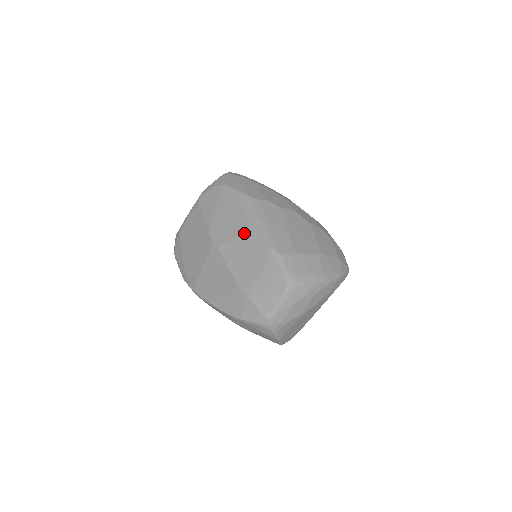
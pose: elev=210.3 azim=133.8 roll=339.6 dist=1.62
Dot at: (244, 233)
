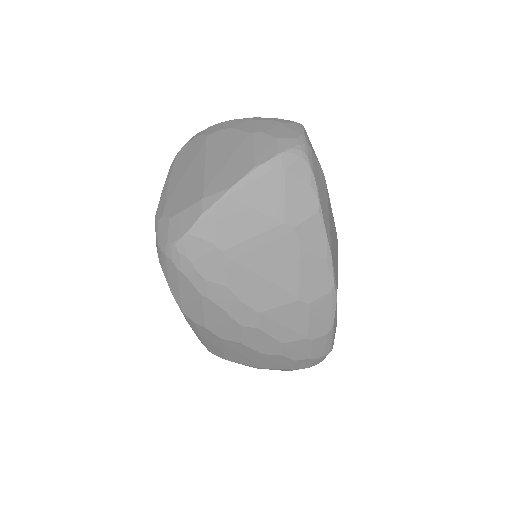
Dot at: occluded
